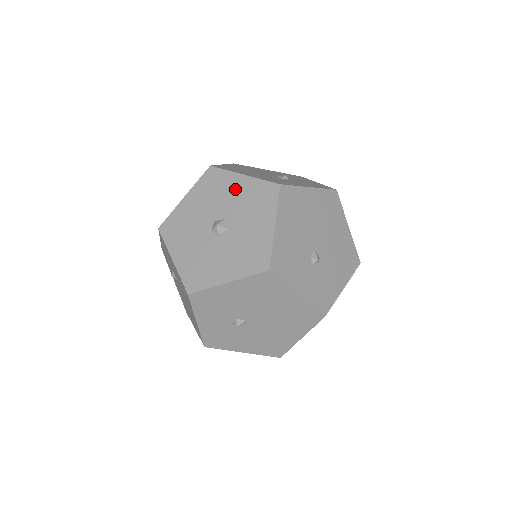
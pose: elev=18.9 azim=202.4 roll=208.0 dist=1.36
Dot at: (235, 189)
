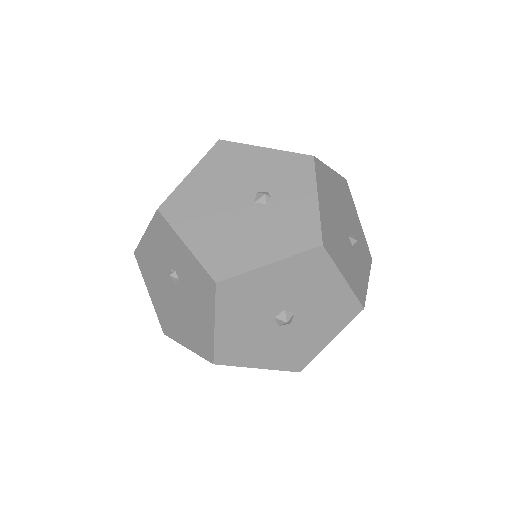
Dot at: (327, 290)
